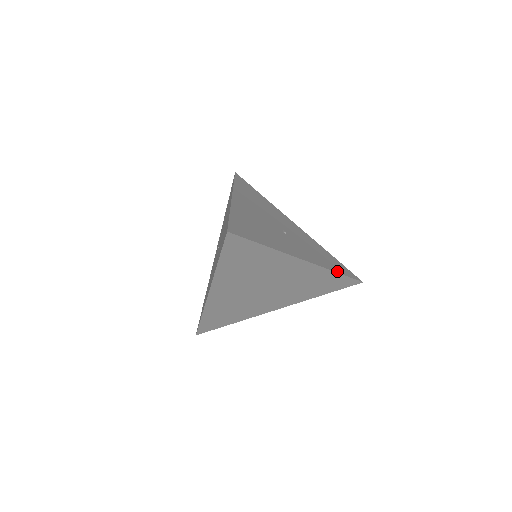
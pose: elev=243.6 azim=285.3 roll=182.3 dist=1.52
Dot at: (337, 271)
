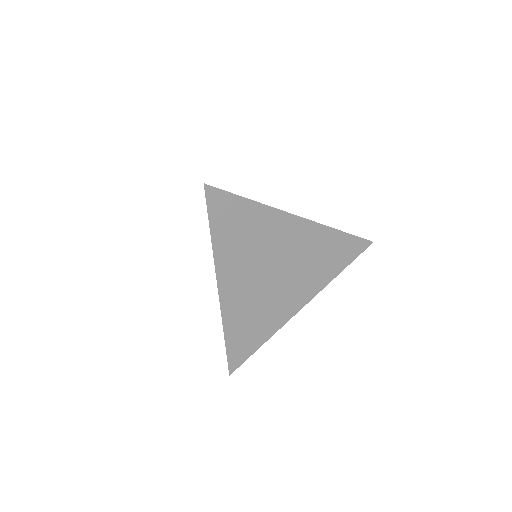
Dot at: (339, 231)
